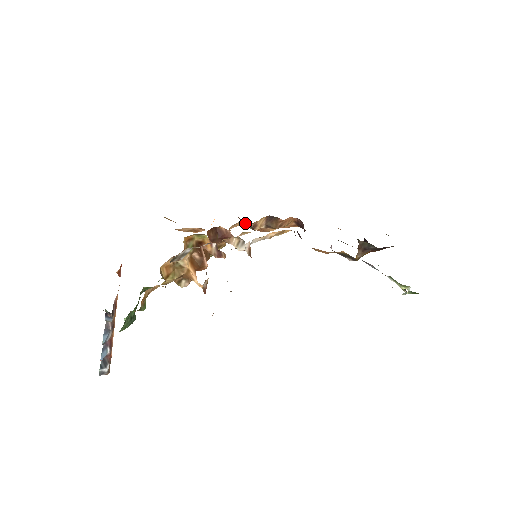
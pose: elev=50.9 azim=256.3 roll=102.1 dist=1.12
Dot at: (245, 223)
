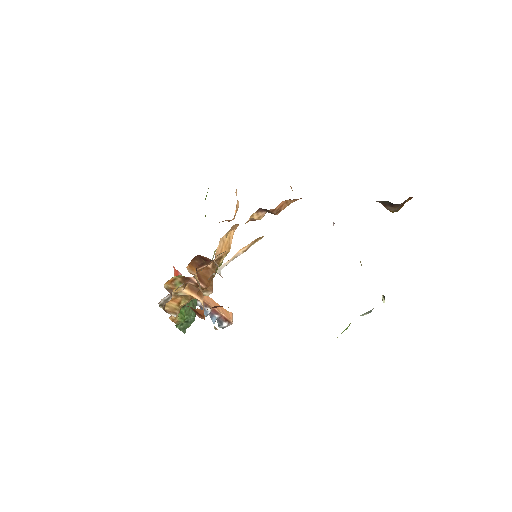
Dot at: occluded
